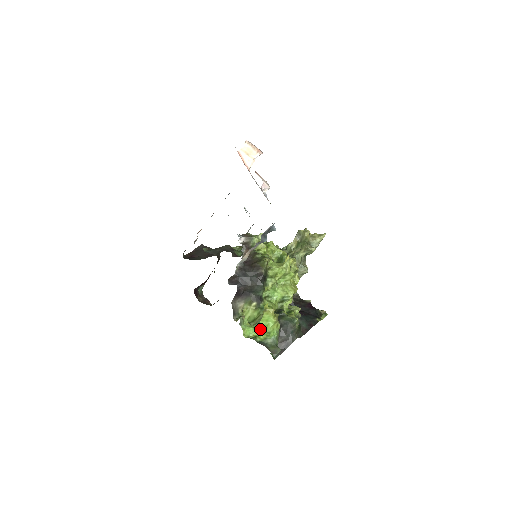
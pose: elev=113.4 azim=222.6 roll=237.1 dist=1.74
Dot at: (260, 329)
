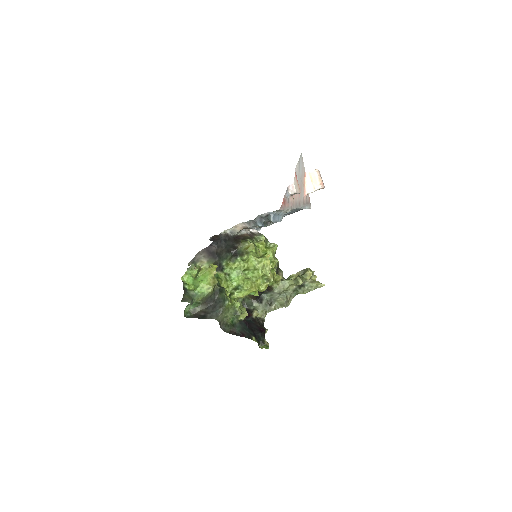
Dot at: (196, 282)
